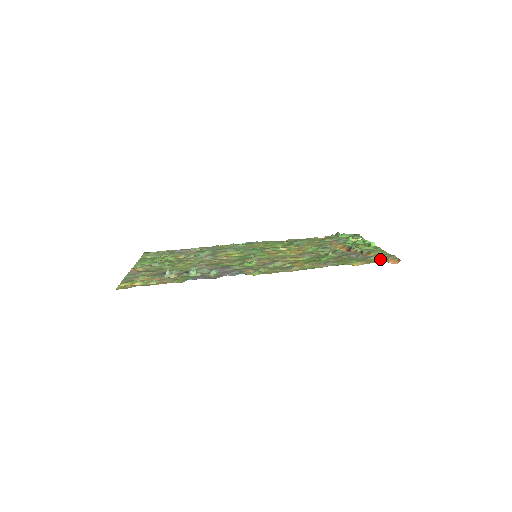
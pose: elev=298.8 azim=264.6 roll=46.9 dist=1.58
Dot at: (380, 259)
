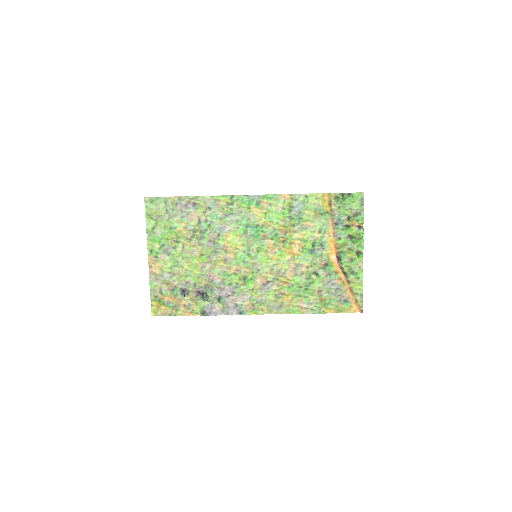
Dot at: (350, 306)
